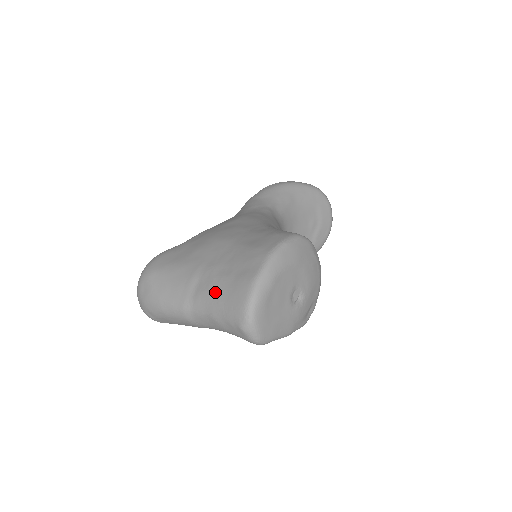
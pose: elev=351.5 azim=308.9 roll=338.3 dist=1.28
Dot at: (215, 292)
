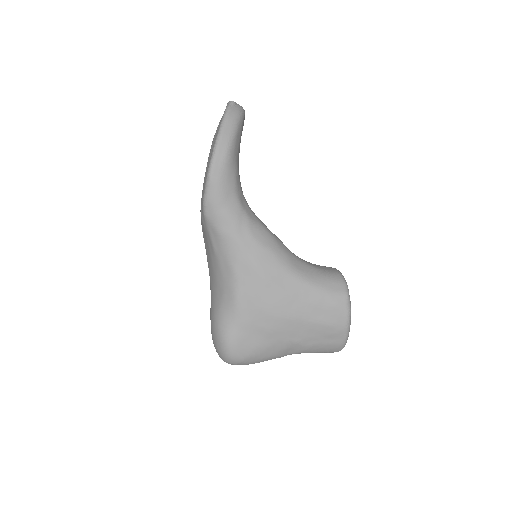
Dot at: (311, 351)
